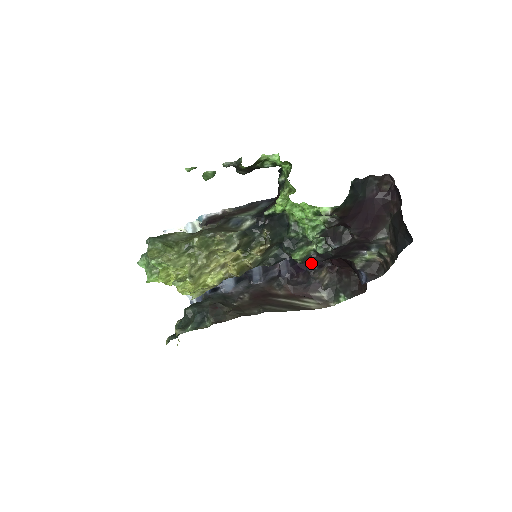
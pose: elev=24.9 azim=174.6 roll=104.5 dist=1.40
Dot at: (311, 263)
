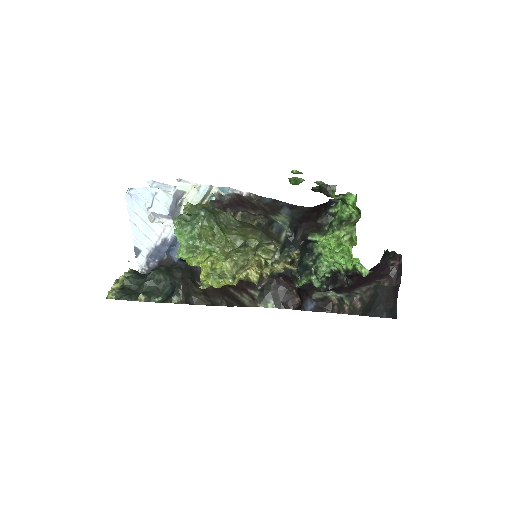
Dot at: occluded
